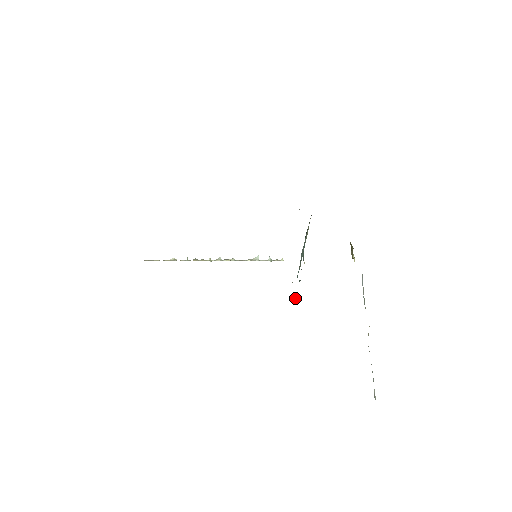
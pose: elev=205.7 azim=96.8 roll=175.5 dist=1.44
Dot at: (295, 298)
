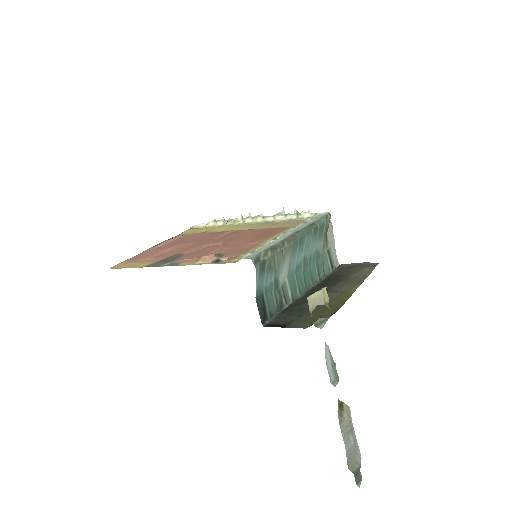
Dot at: (329, 266)
